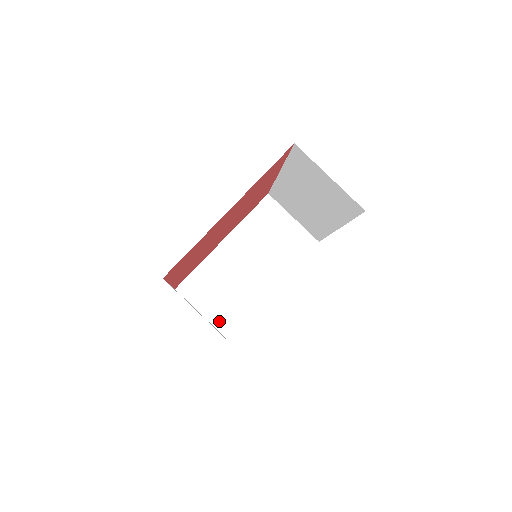
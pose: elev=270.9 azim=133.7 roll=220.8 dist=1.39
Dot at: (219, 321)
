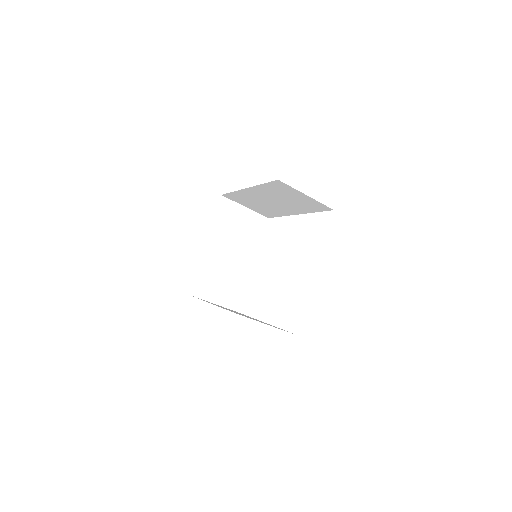
Dot at: (260, 212)
